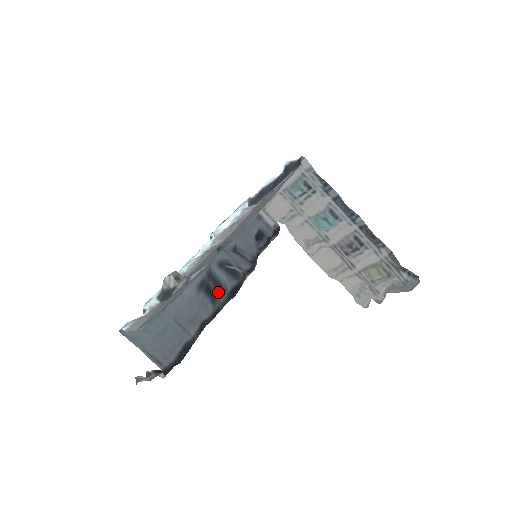
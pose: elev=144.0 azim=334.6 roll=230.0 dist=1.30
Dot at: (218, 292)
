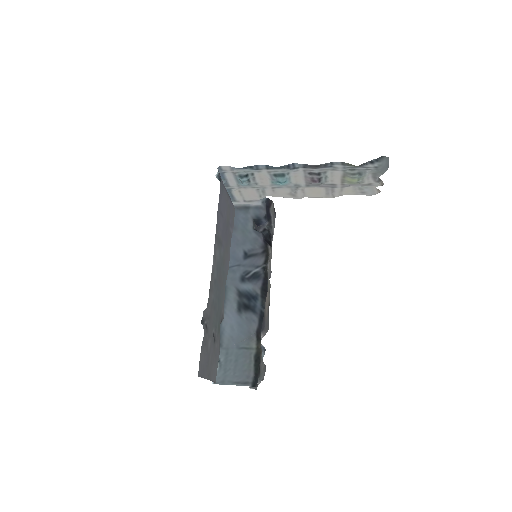
Dot at: (253, 302)
